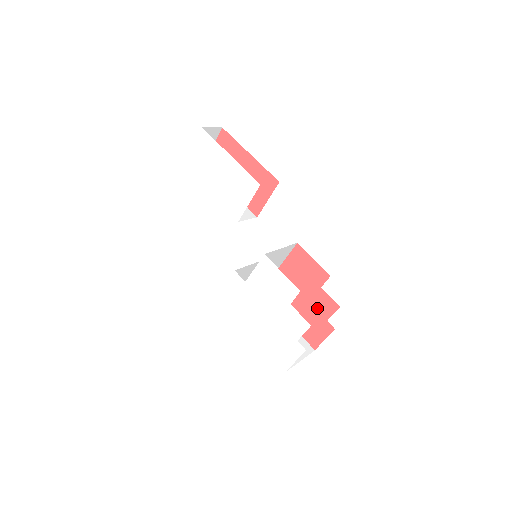
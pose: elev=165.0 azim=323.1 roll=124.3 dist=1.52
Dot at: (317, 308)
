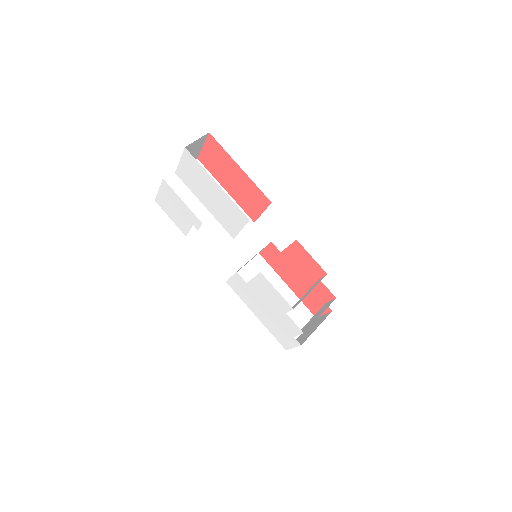
Dot at: (317, 292)
